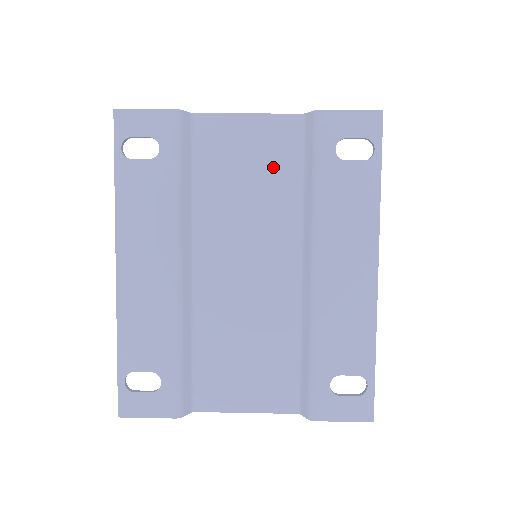
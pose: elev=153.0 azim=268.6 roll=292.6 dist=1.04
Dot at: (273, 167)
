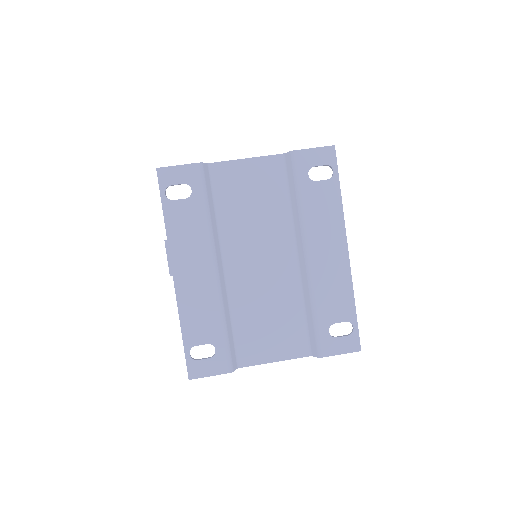
Dot at: (268, 192)
